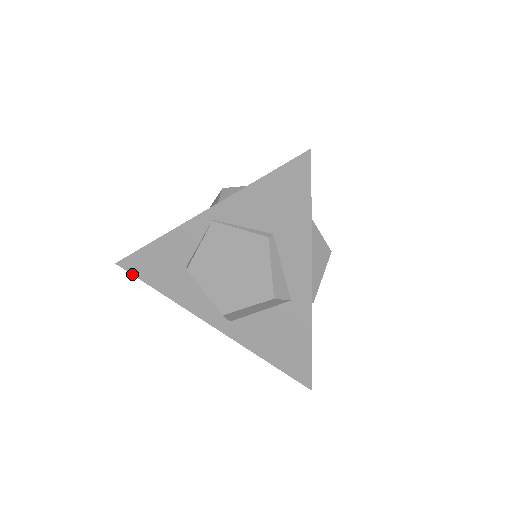
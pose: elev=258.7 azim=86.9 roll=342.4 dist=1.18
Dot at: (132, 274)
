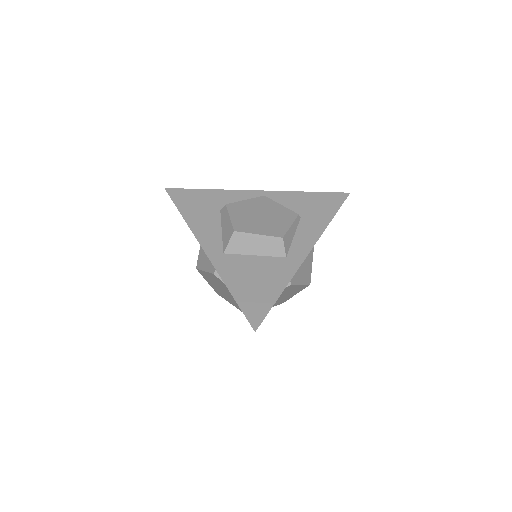
Dot at: (171, 198)
